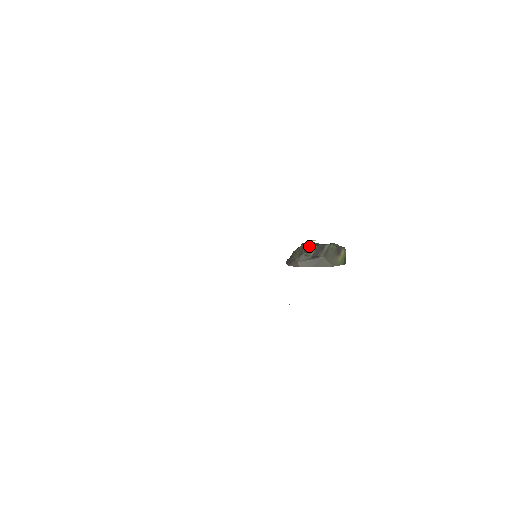
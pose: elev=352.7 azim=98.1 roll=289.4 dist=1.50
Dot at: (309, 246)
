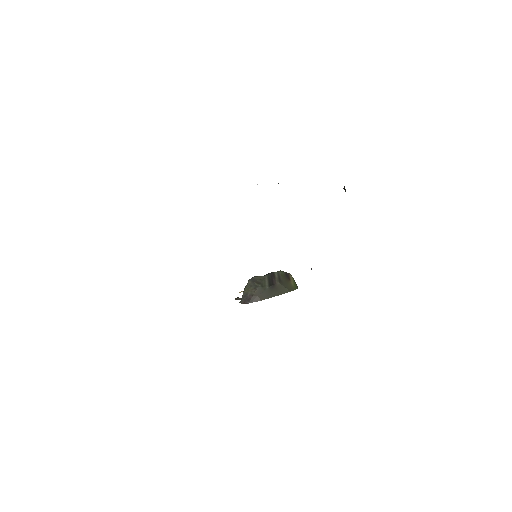
Dot at: (259, 278)
